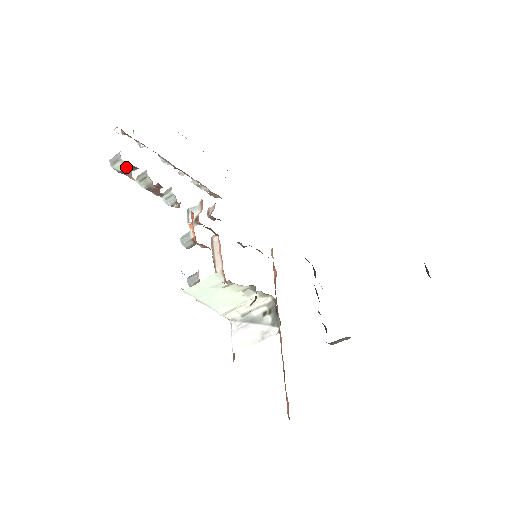
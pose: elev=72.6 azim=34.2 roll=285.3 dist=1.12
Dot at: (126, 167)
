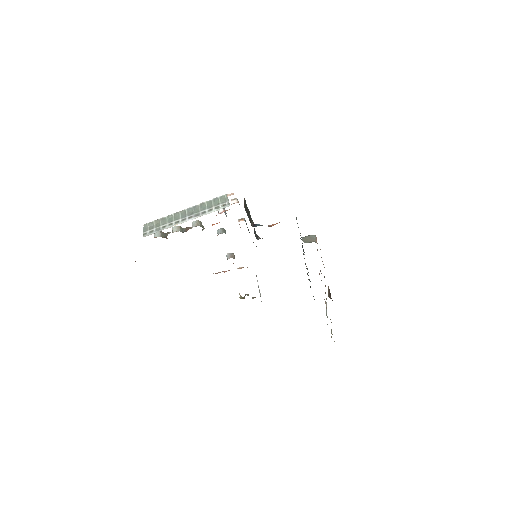
Dot at: occluded
